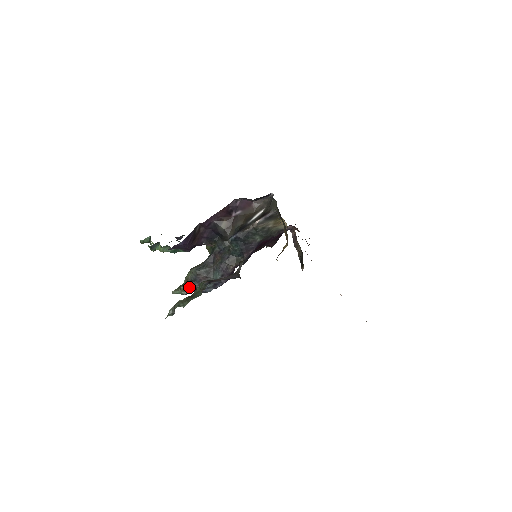
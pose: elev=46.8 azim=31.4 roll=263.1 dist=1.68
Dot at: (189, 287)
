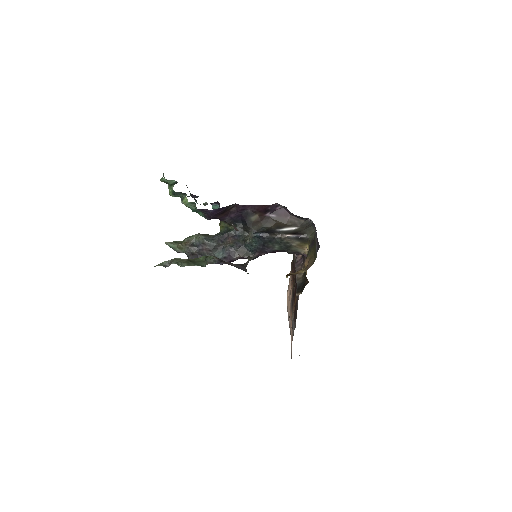
Dot at: (187, 248)
